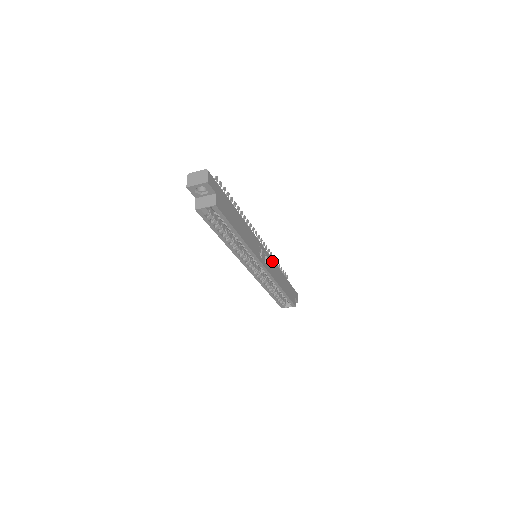
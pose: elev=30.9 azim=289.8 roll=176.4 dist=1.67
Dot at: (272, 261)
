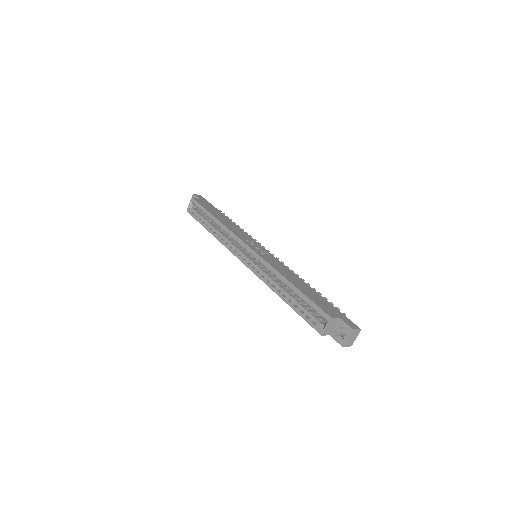
Dot at: (280, 263)
